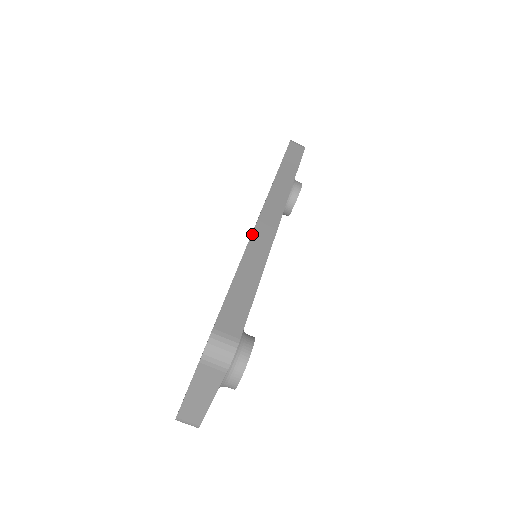
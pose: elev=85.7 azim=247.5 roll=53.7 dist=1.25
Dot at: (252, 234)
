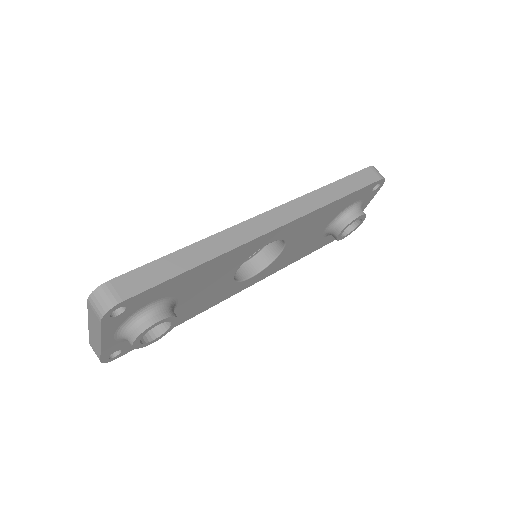
Dot at: (229, 228)
